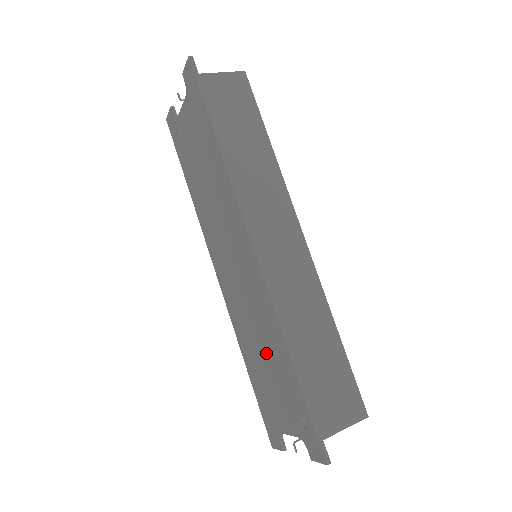
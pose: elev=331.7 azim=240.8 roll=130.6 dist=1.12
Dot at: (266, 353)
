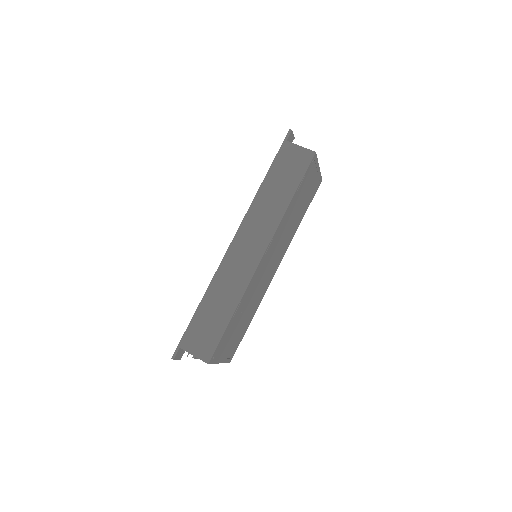
Dot at: occluded
